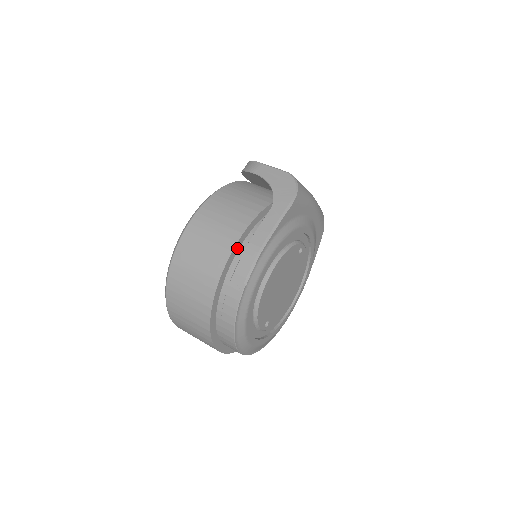
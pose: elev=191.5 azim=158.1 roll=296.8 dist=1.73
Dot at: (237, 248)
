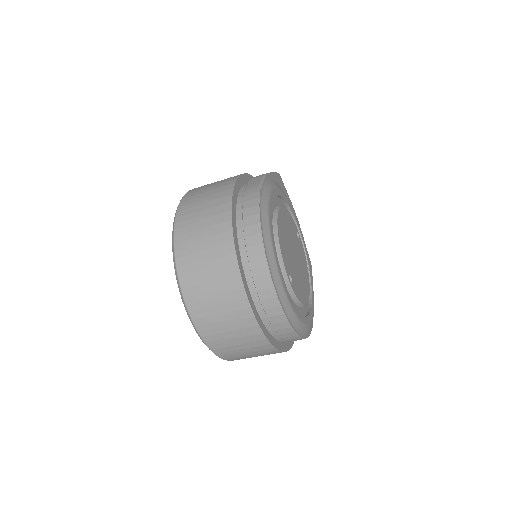
Dot at: (243, 180)
